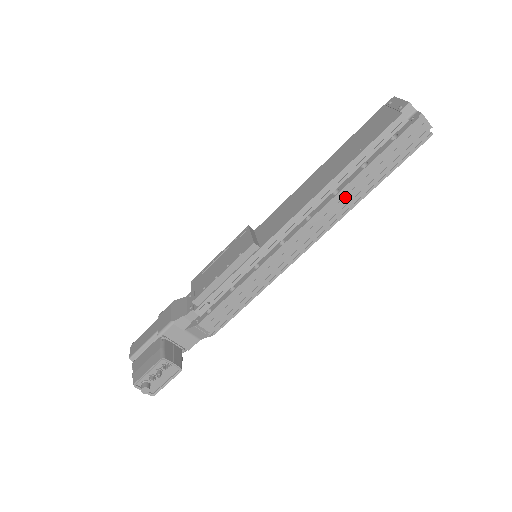
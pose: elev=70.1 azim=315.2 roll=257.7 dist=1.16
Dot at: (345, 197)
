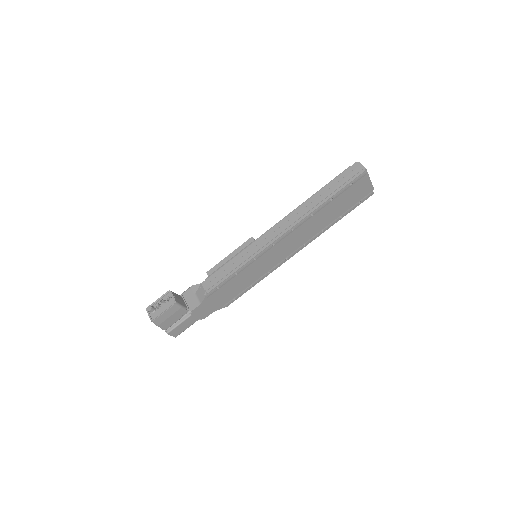
Dot at: (307, 206)
